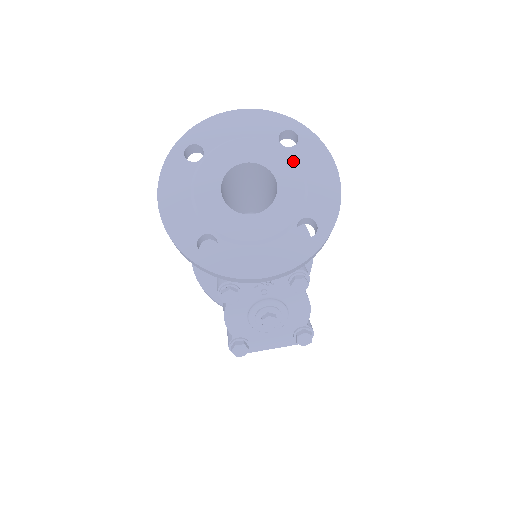
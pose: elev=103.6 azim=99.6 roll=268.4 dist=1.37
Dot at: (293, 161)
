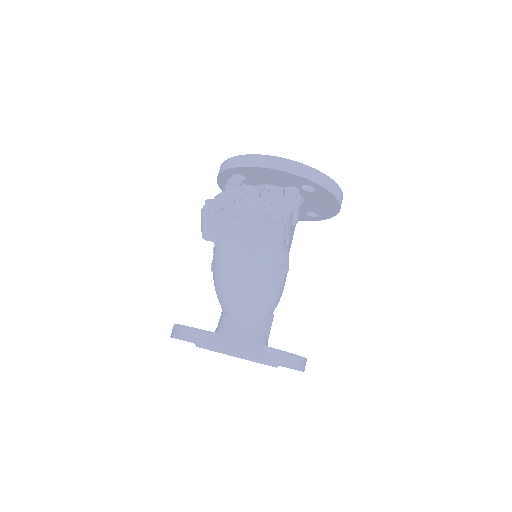
Dot at: occluded
